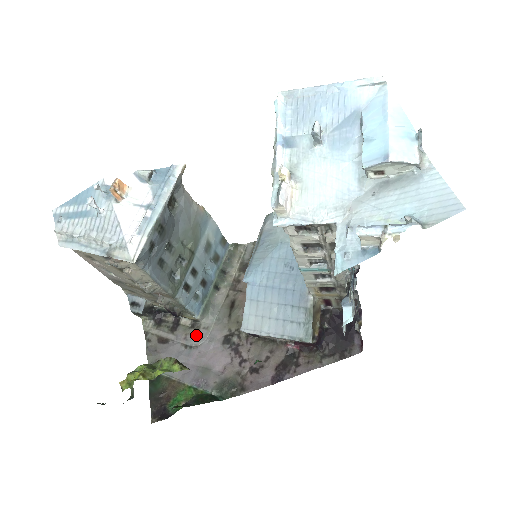
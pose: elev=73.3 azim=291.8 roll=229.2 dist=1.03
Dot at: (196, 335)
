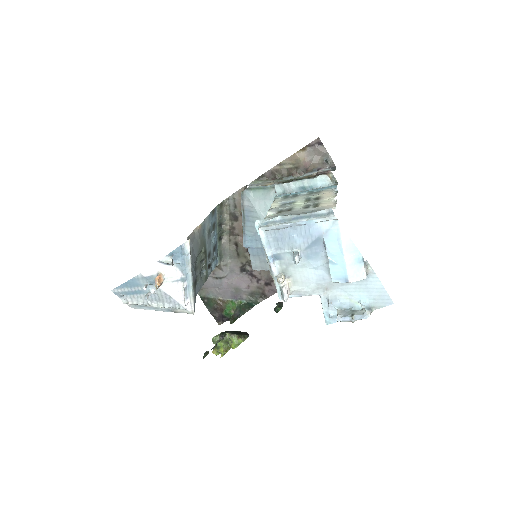
Dot at: (220, 271)
